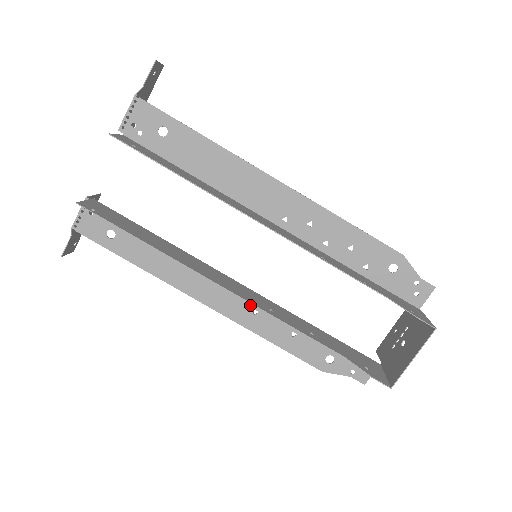
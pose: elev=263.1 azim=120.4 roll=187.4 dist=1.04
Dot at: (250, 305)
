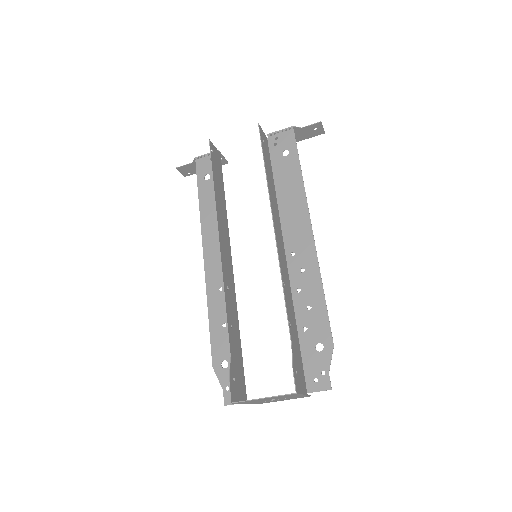
Dot at: occluded
